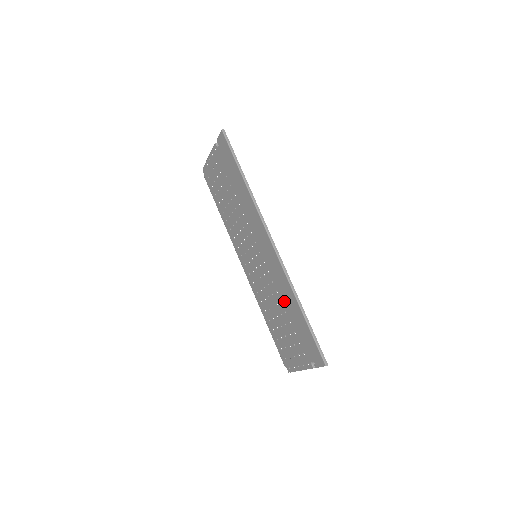
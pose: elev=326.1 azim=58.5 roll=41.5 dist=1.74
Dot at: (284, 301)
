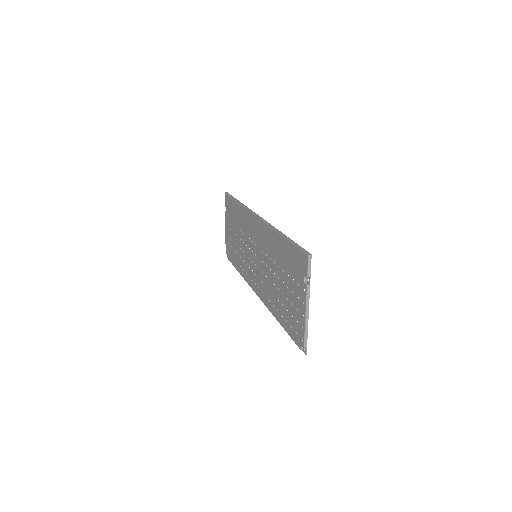
Dot at: (274, 256)
